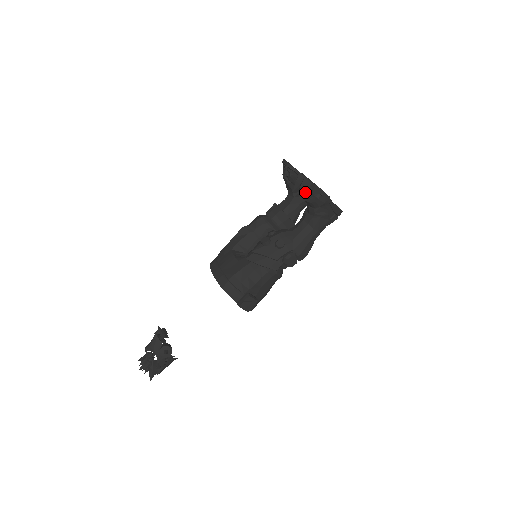
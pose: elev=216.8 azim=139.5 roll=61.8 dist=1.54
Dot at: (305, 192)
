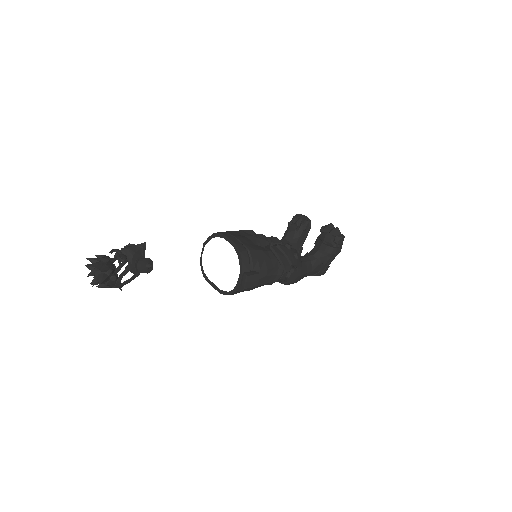
Dot at: (331, 236)
